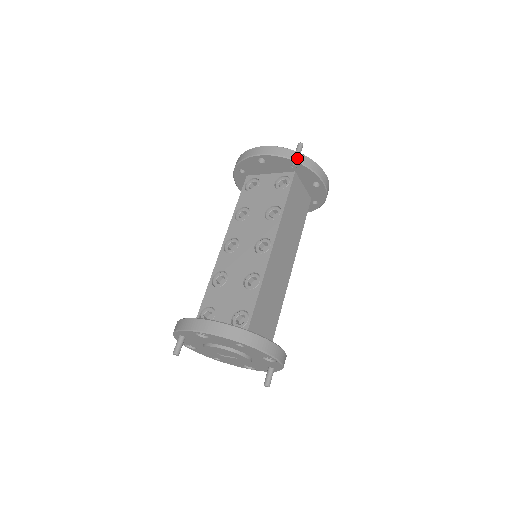
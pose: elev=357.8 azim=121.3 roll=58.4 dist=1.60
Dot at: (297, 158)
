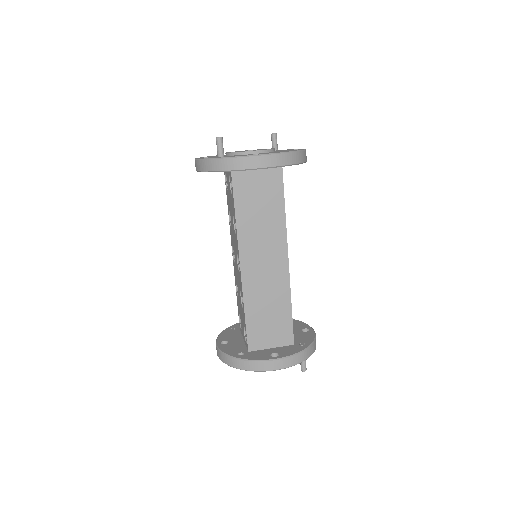
Dot at: (214, 168)
